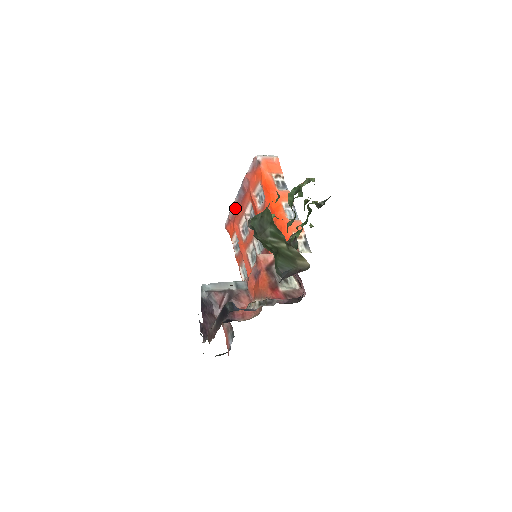
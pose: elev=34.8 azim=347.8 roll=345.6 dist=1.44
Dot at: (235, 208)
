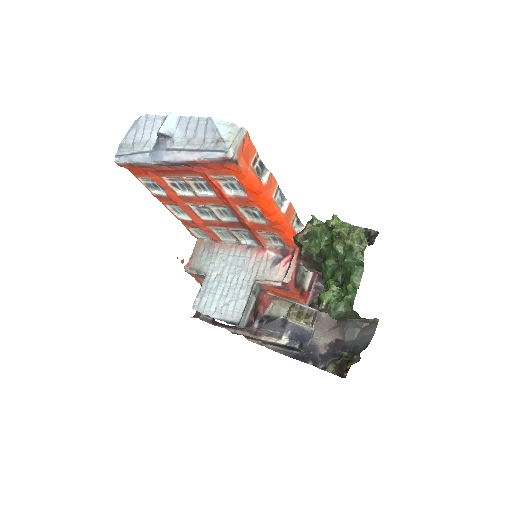
Dot at: (154, 165)
